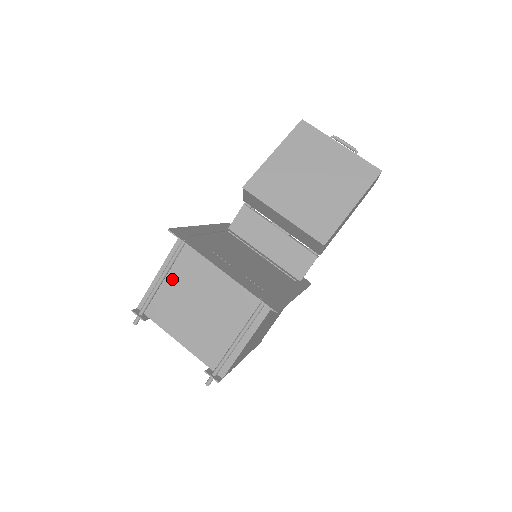
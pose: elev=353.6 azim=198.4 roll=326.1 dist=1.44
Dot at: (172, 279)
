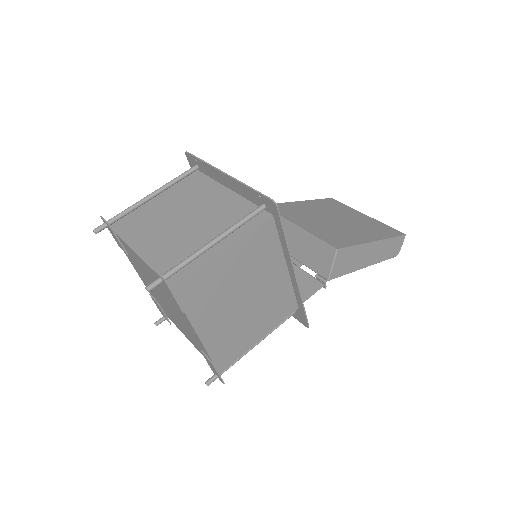
Dot at: (164, 199)
